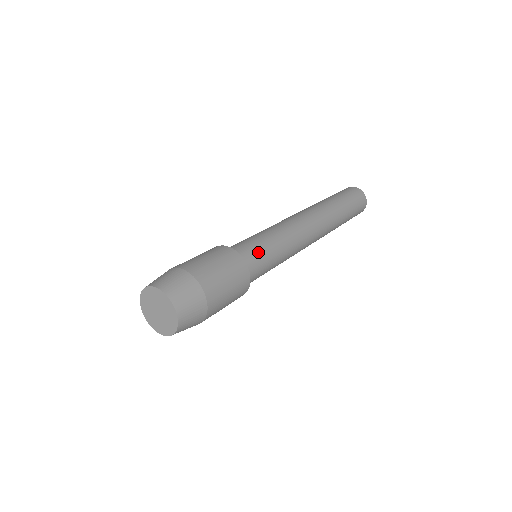
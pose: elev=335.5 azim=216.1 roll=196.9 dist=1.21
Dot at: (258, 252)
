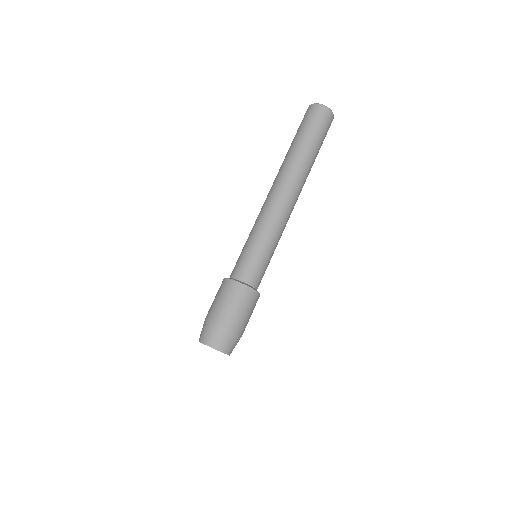
Dot at: (250, 264)
